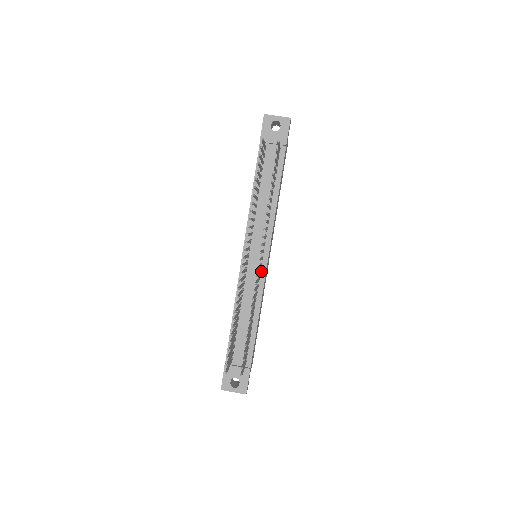
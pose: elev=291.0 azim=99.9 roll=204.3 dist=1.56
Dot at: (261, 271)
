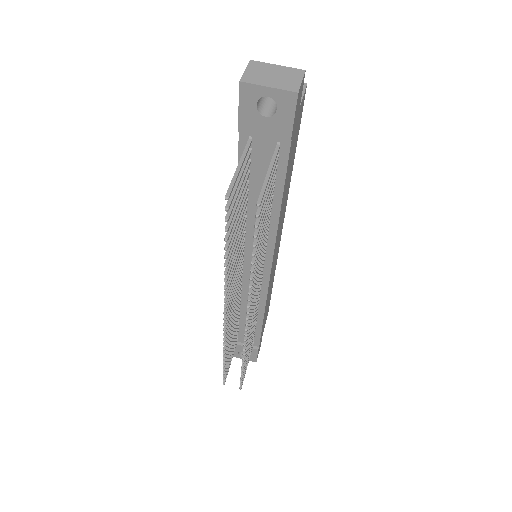
Dot at: (262, 283)
